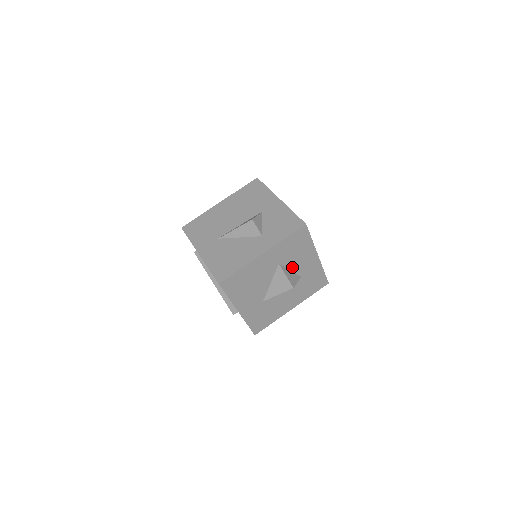
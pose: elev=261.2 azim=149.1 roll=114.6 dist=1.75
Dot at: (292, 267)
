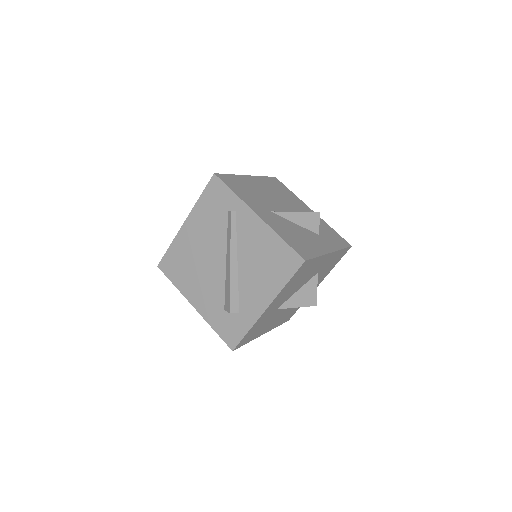
Dot at: occluded
